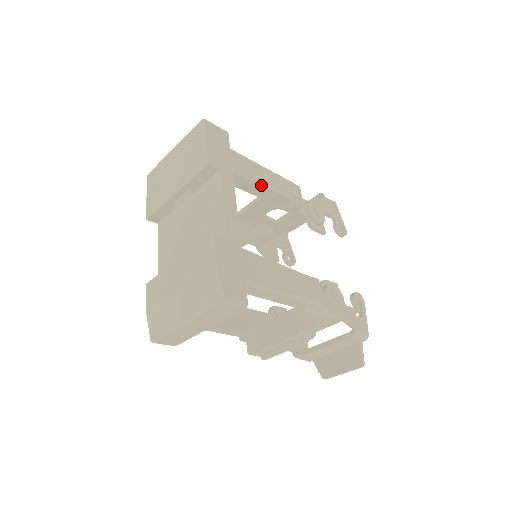
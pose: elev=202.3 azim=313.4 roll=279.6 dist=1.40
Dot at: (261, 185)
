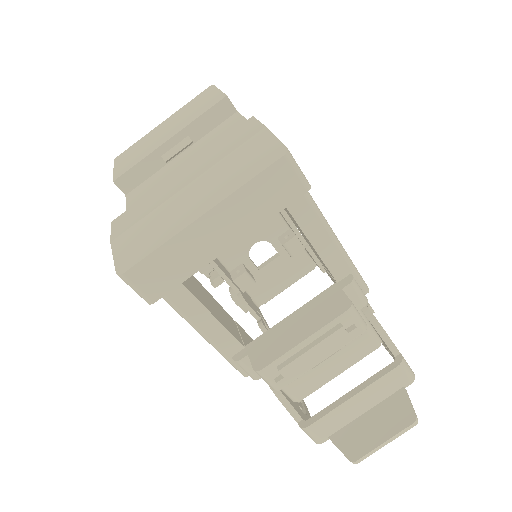
Dot at: occluded
